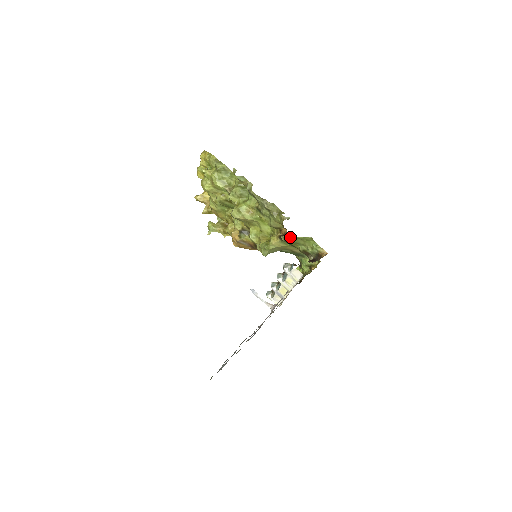
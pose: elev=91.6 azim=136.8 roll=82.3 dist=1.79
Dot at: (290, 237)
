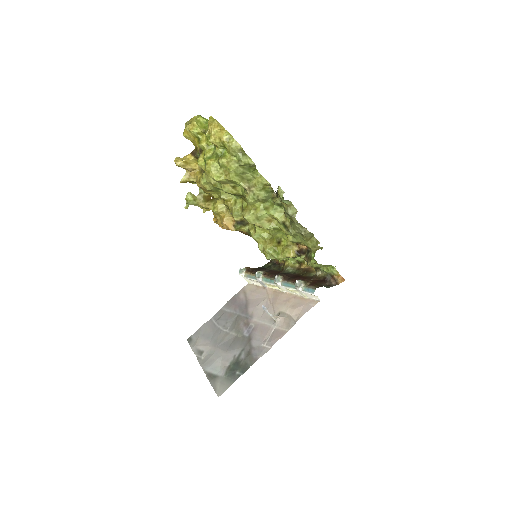
Dot at: occluded
